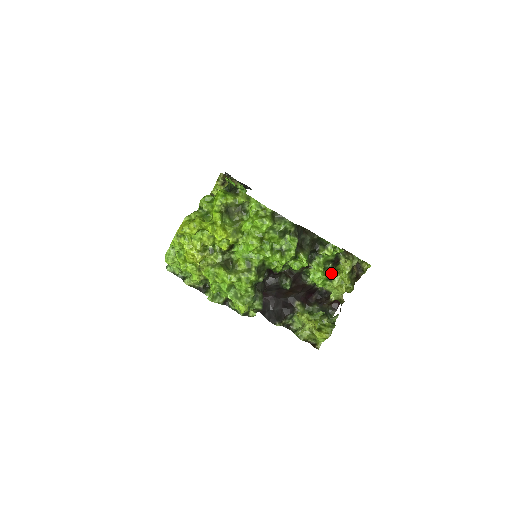
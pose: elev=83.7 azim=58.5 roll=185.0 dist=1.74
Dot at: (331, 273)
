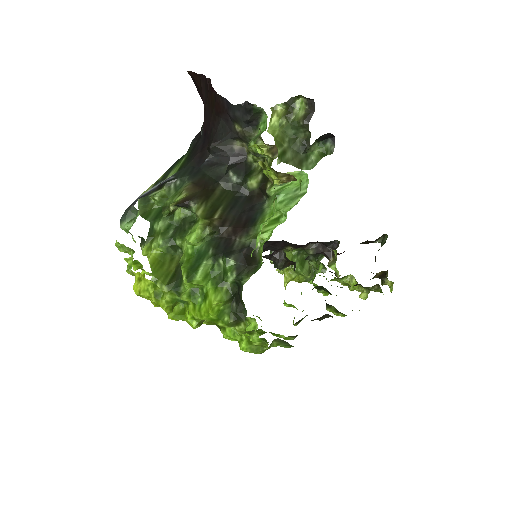
Dot at: occluded
